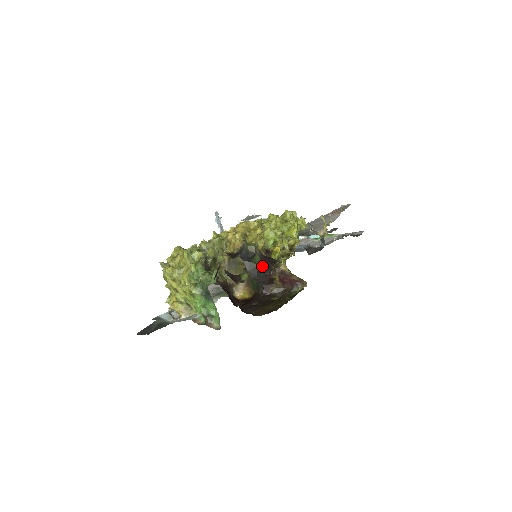
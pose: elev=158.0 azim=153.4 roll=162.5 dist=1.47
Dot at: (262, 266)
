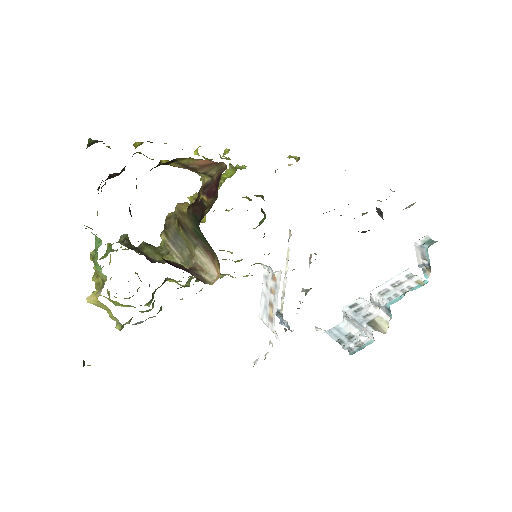
Dot at: (96, 142)
